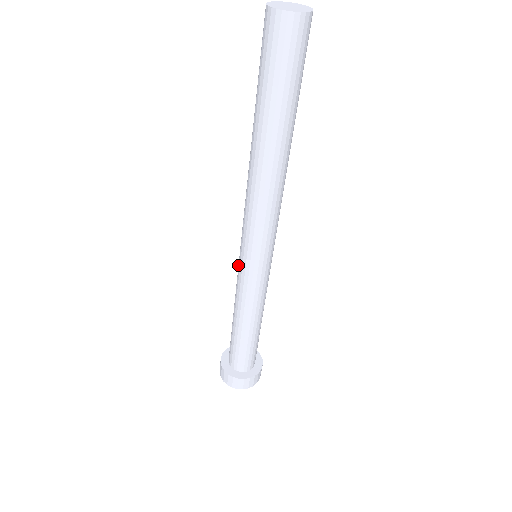
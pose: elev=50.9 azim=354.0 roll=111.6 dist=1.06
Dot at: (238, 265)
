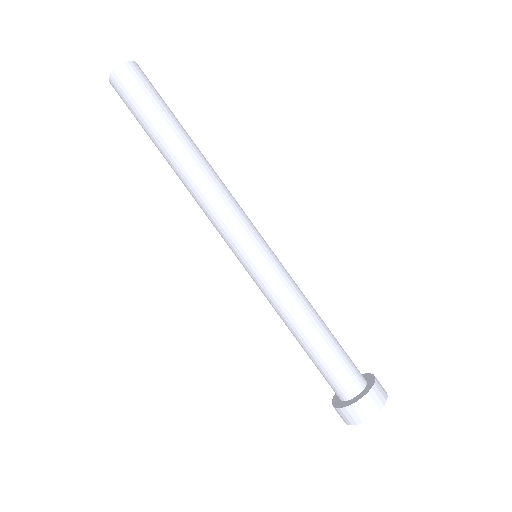
Dot at: occluded
